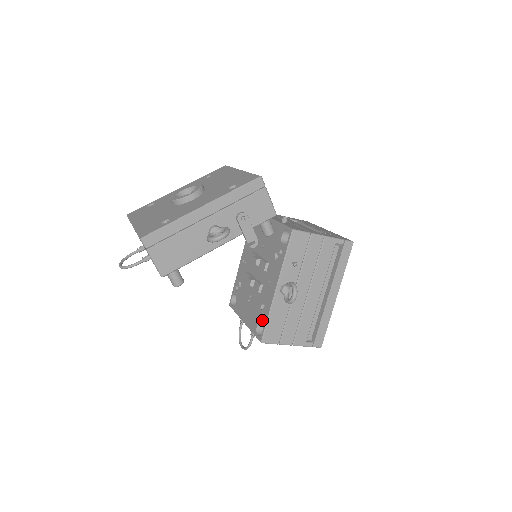
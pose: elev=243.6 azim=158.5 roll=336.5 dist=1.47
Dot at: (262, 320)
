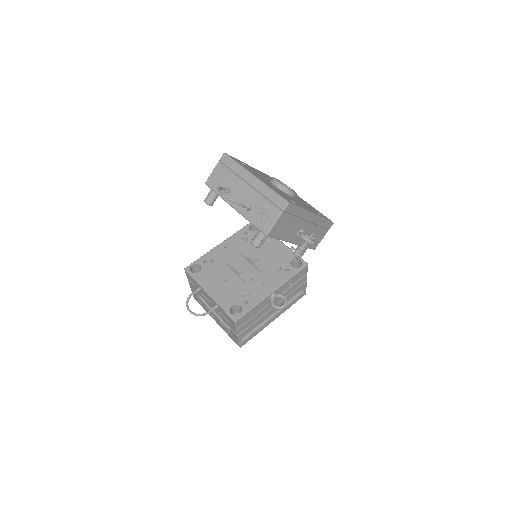
Dot at: (243, 305)
